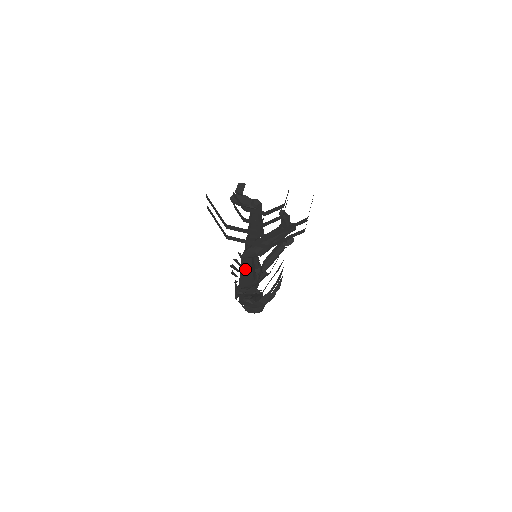
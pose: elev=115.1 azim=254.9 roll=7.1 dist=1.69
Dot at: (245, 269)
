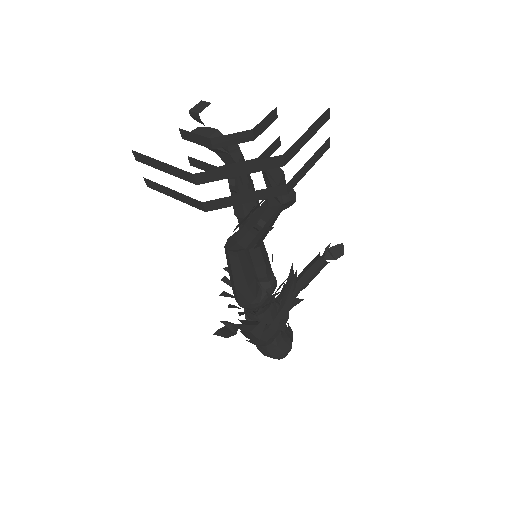
Dot at: (232, 272)
